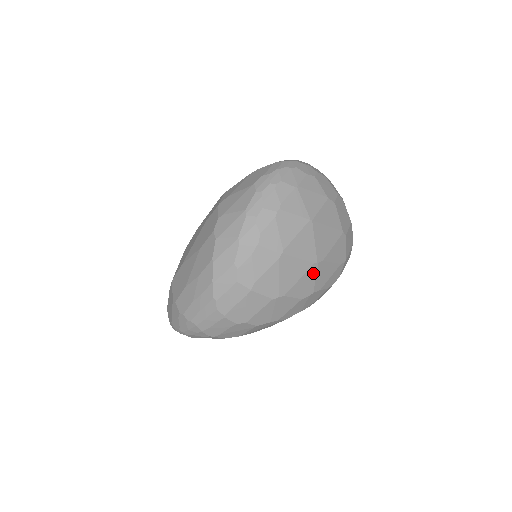
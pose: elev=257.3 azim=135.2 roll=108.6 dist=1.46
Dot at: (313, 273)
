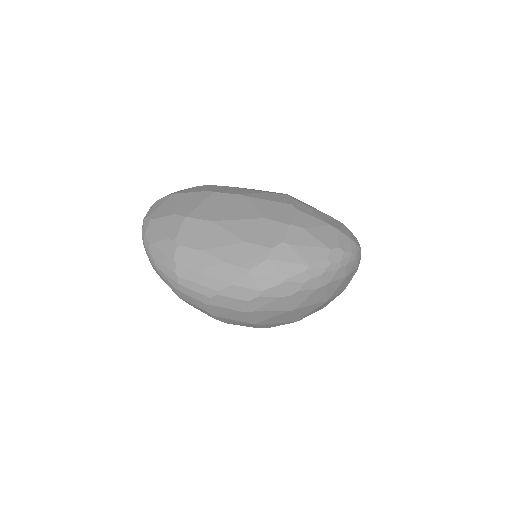
Dot at: (285, 323)
